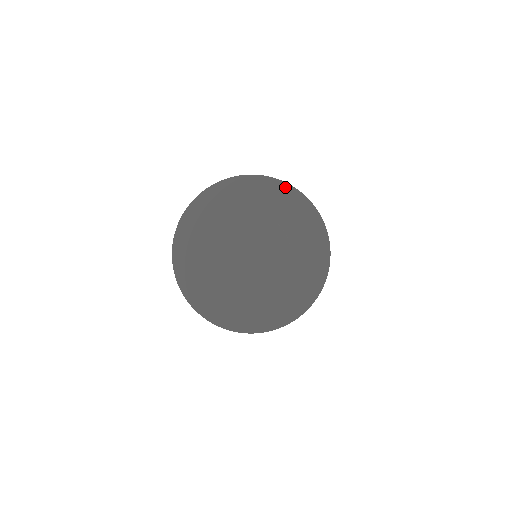
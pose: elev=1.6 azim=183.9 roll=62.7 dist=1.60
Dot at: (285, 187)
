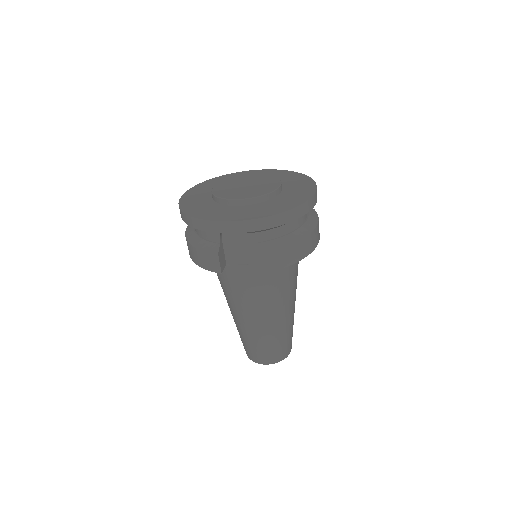
Dot at: (259, 171)
